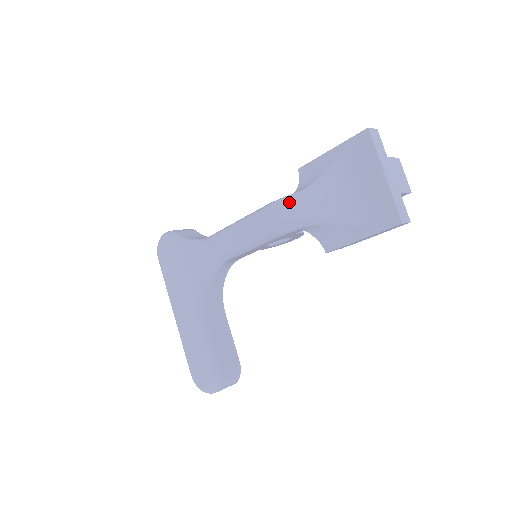
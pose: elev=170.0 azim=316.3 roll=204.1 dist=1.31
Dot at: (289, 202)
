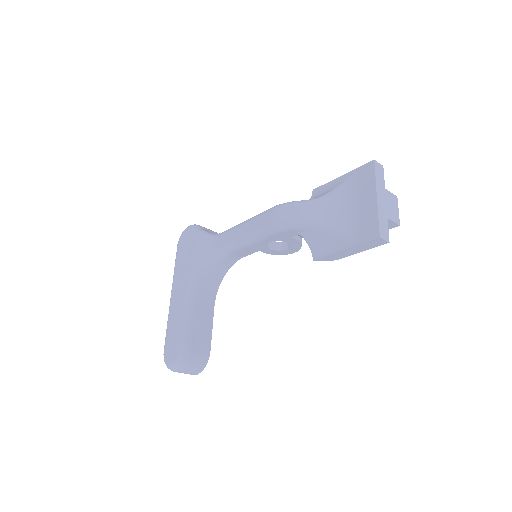
Dot at: (294, 204)
